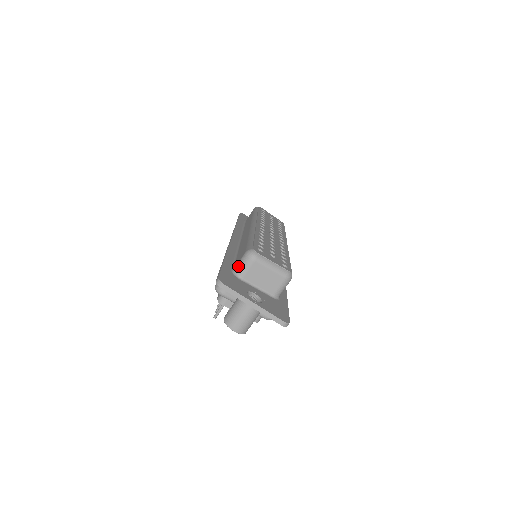
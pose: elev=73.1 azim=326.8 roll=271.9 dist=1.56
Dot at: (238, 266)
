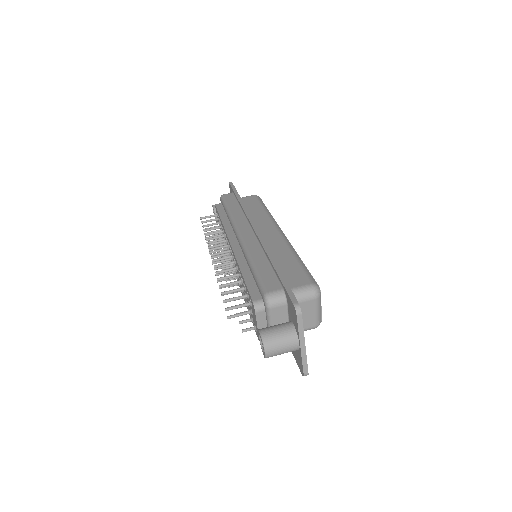
Dot at: (297, 291)
